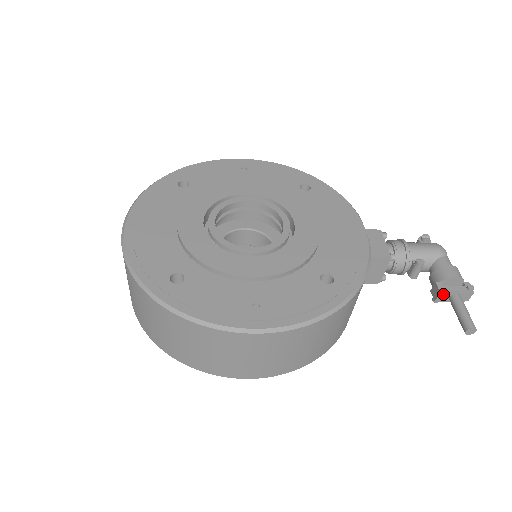
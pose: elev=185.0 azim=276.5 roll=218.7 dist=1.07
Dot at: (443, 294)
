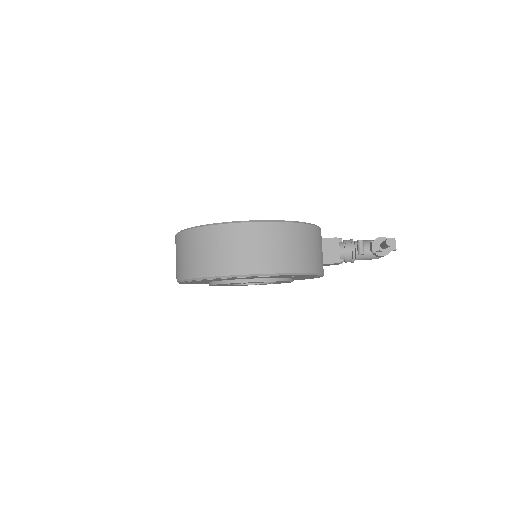
Dot at: (374, 243)
